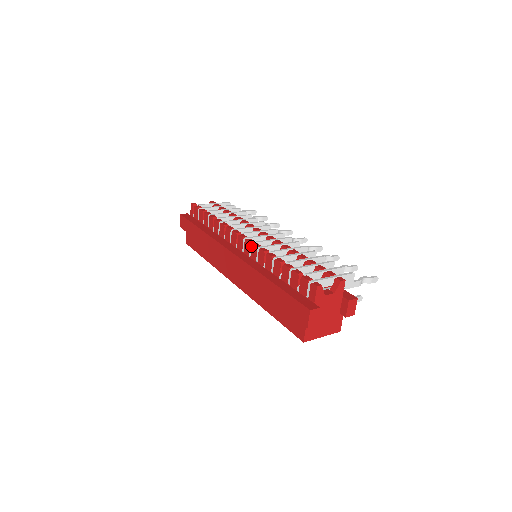
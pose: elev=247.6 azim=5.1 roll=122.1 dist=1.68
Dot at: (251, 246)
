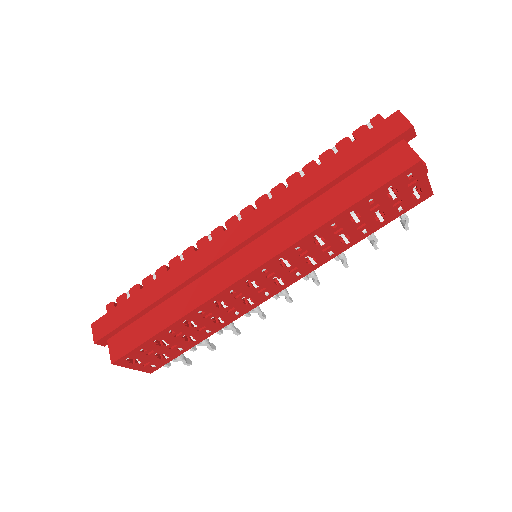
Dot at: (255, 204)
